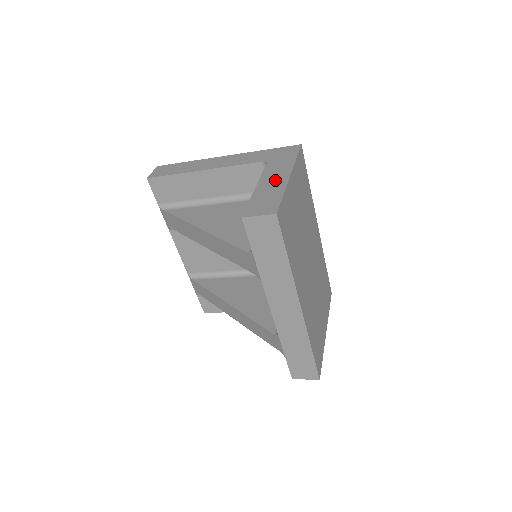
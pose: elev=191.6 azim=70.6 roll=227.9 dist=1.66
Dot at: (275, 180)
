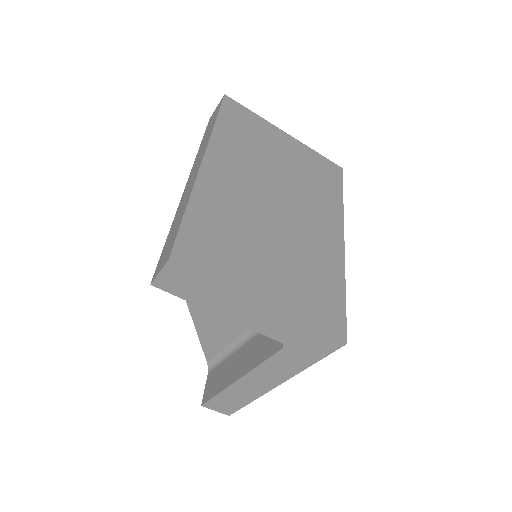
Dot at: occluded
